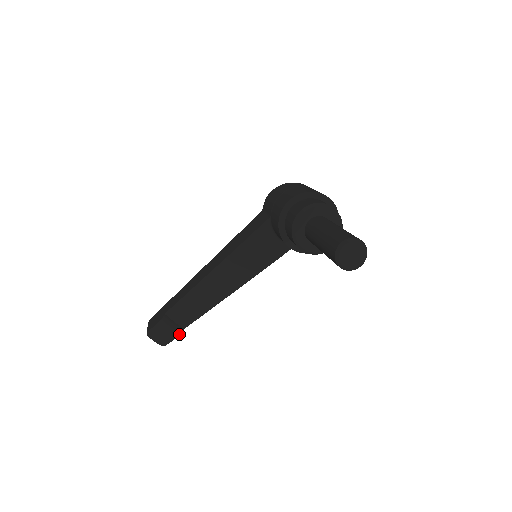
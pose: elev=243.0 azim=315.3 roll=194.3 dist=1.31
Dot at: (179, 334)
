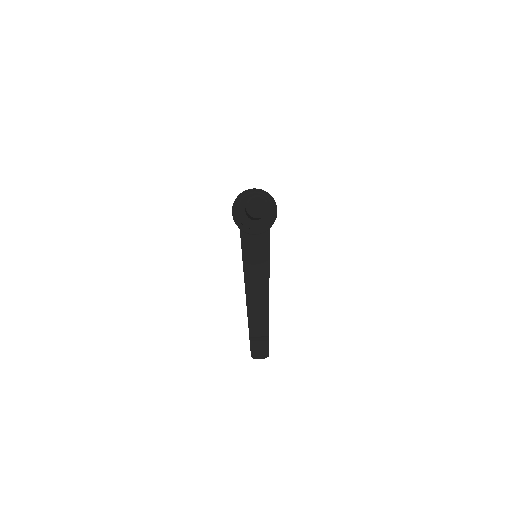
Dot at: (268, 341)
